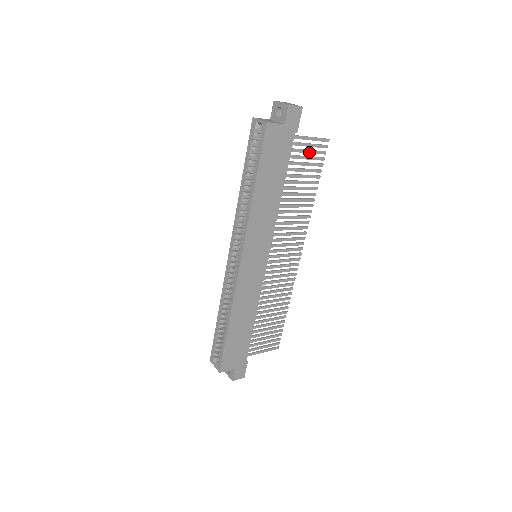
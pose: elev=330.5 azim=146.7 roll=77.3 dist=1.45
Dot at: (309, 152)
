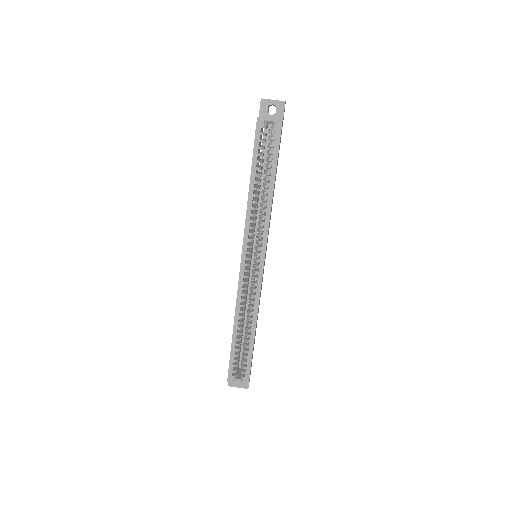
Dot at: occluded
